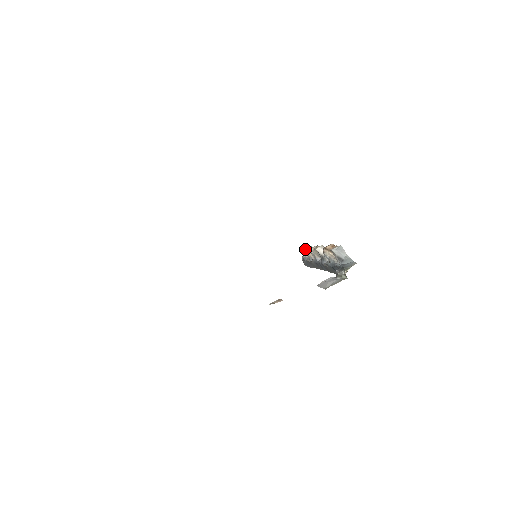
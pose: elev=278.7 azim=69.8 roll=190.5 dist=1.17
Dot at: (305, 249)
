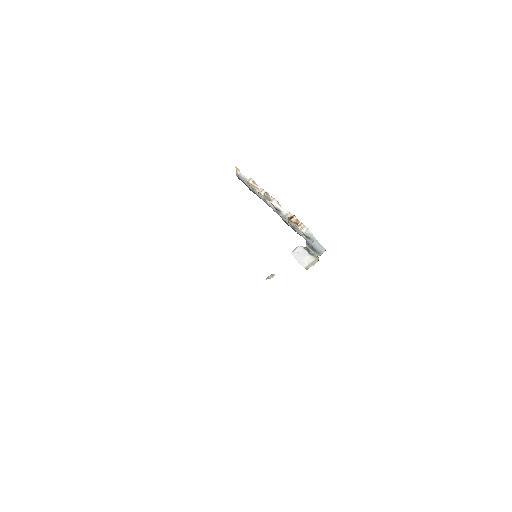
Dot at: (248, 182)
